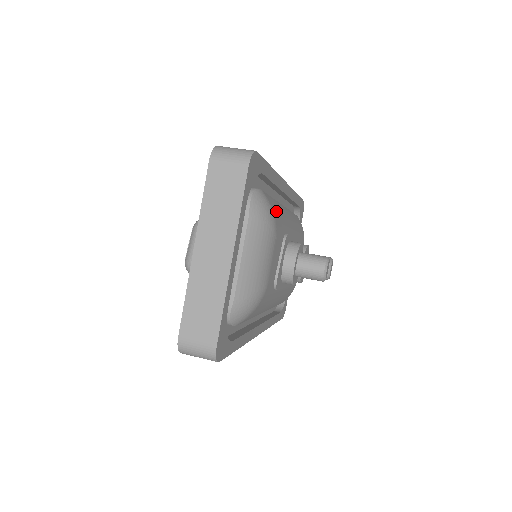
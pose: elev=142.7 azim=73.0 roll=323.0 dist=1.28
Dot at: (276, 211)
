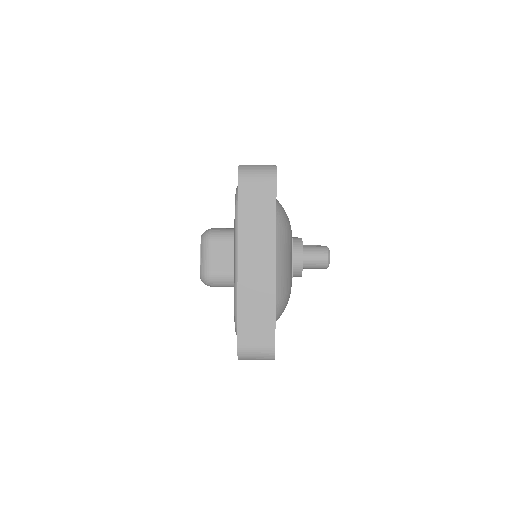
Dot at: occluded
